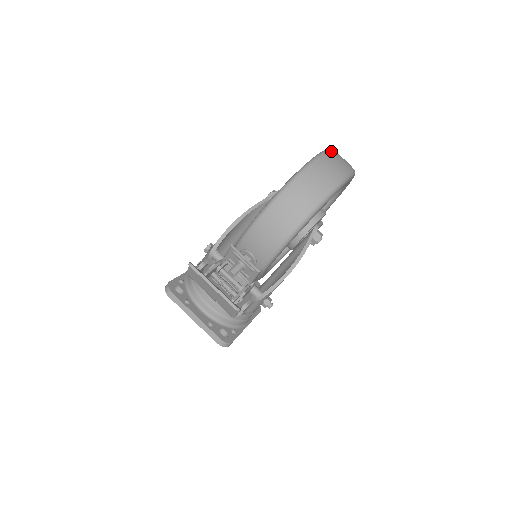
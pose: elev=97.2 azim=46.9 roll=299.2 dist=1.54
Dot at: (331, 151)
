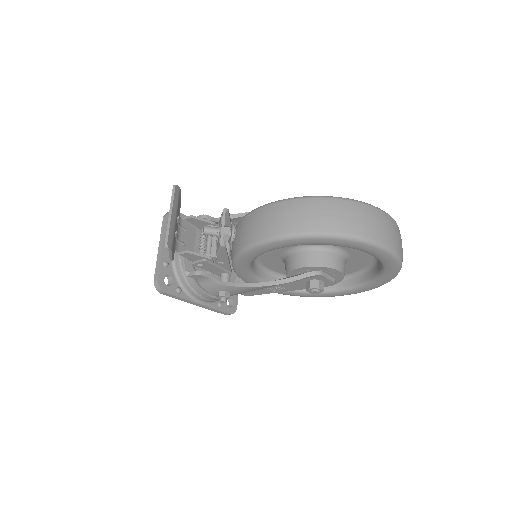
Dot at: (388, 216)
